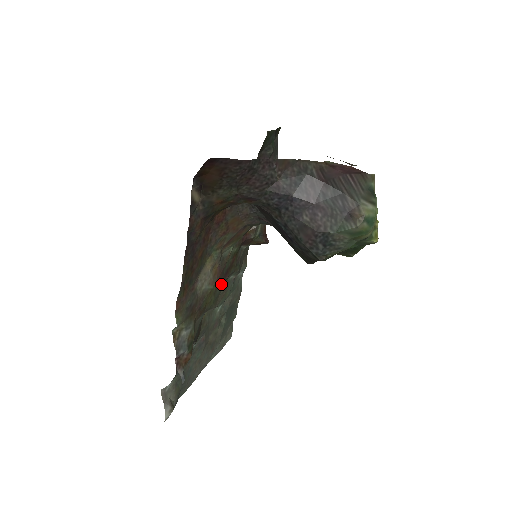
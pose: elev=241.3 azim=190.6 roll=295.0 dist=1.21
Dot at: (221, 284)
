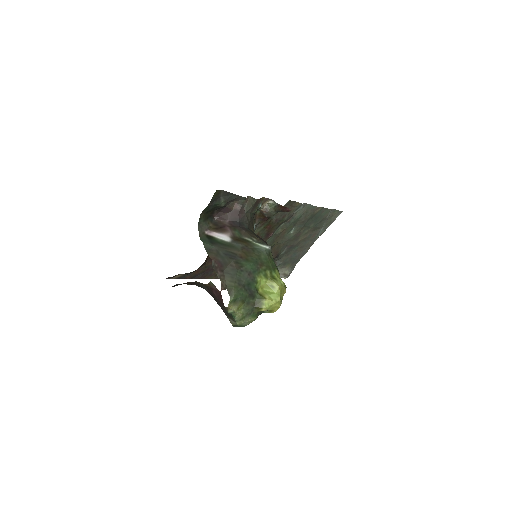
Dot at: (269, 239)
